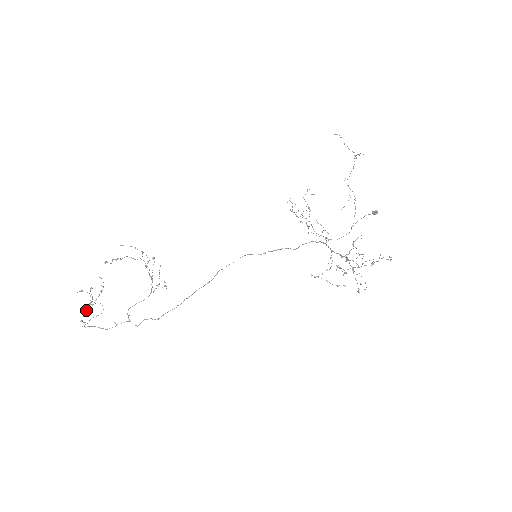
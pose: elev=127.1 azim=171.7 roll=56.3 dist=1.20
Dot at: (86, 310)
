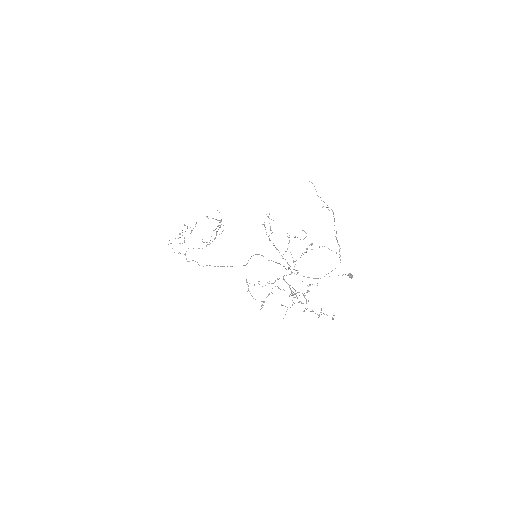
Dot at: (180, 237)
